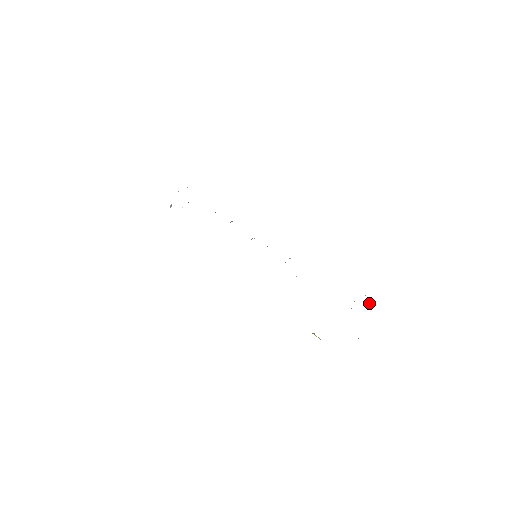
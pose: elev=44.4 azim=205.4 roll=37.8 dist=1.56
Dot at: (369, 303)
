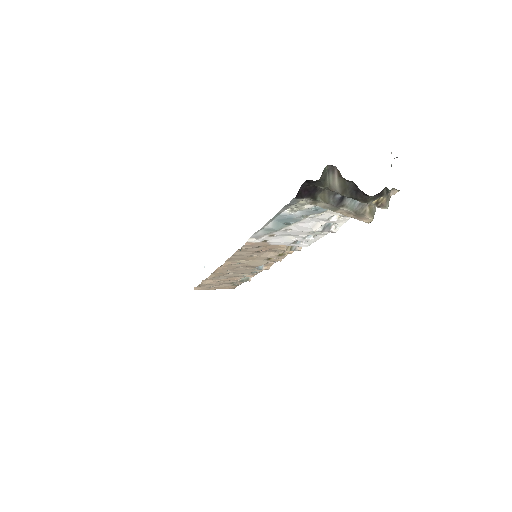
Dot at: occluded
